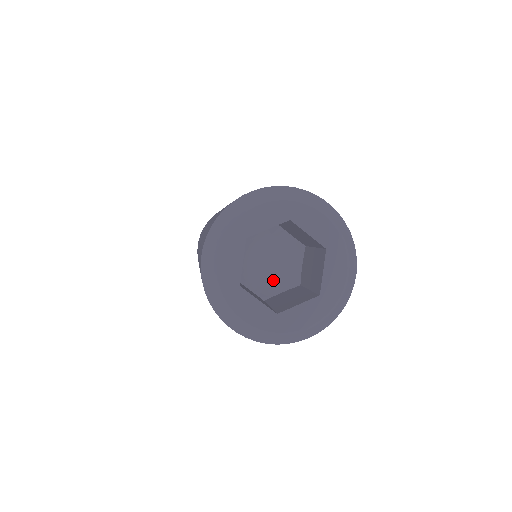
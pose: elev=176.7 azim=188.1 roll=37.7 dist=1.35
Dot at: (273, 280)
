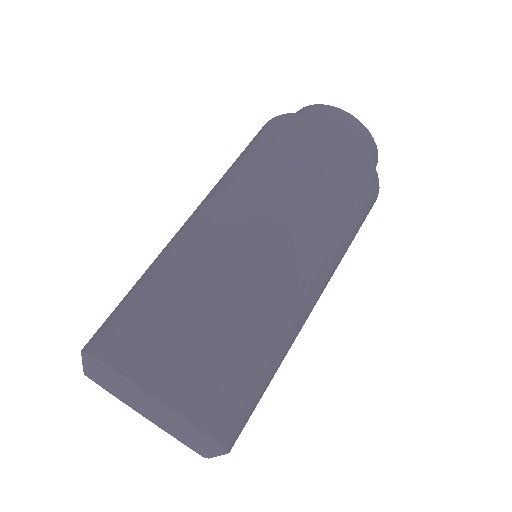
Dot at: occluded
